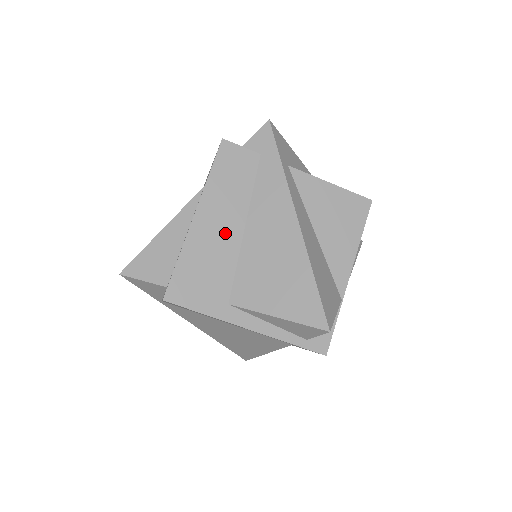
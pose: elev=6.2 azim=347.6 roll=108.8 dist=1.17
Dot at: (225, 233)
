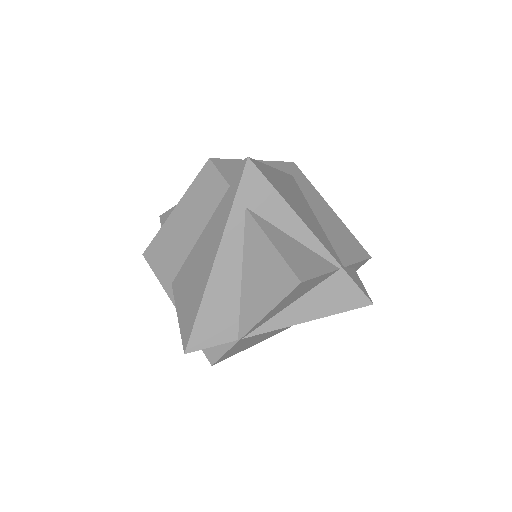
Dot at: (186, 235)
